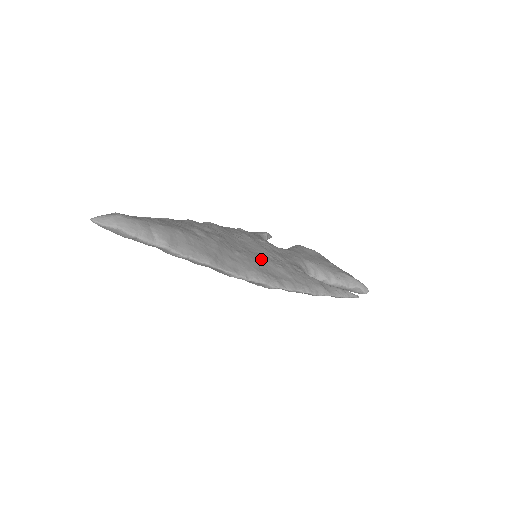
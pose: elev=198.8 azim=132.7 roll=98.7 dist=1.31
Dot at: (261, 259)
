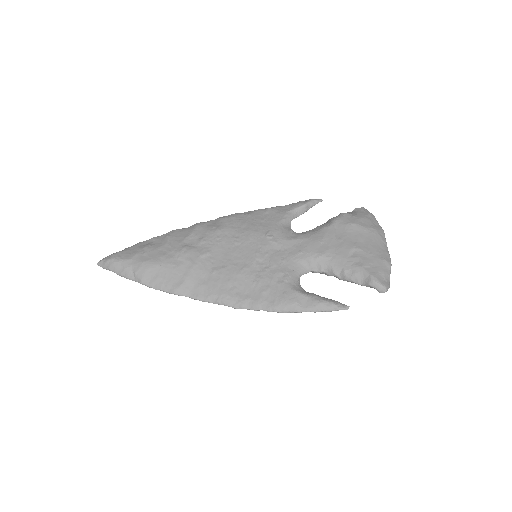
Dot at: (238, 274)
